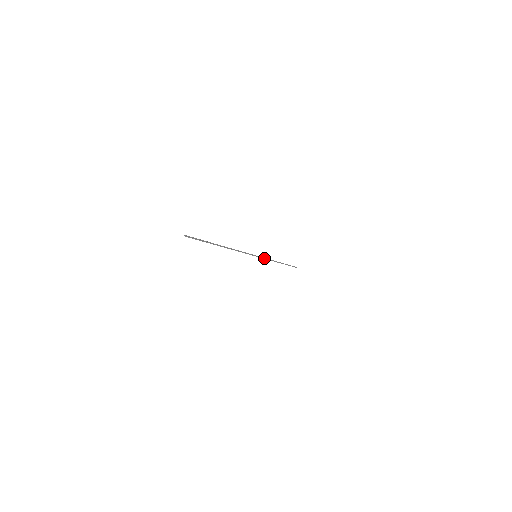
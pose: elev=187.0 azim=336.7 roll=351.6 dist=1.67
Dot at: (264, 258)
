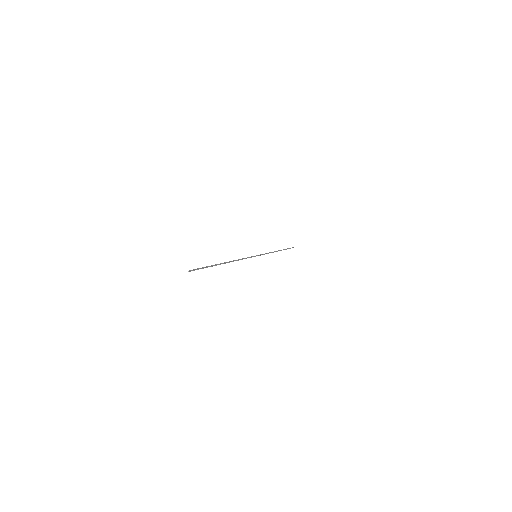
Dot at: (263, 254)
